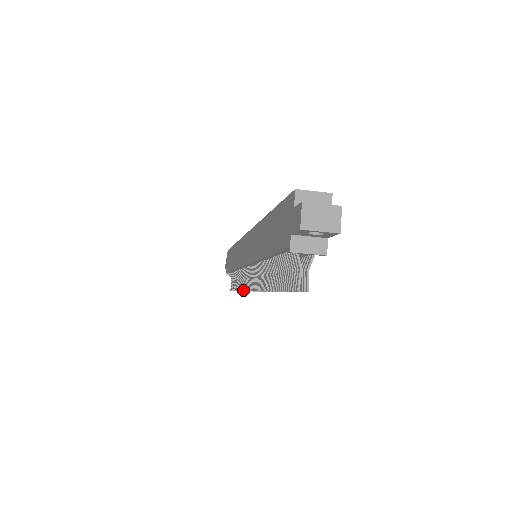
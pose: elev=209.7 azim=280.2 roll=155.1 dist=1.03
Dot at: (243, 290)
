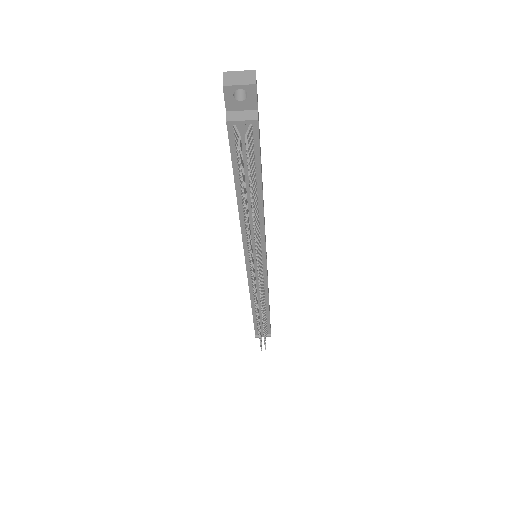
Dot at: occluded
